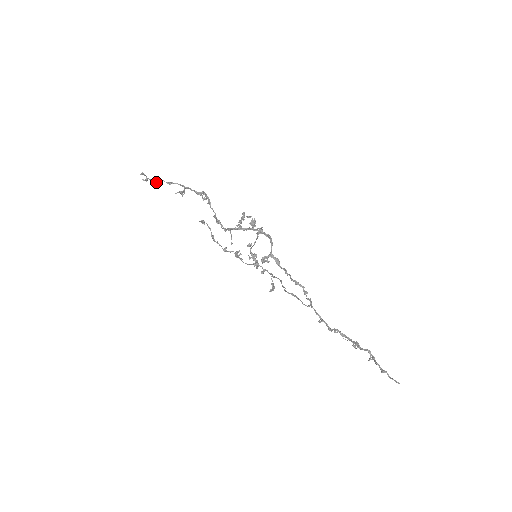
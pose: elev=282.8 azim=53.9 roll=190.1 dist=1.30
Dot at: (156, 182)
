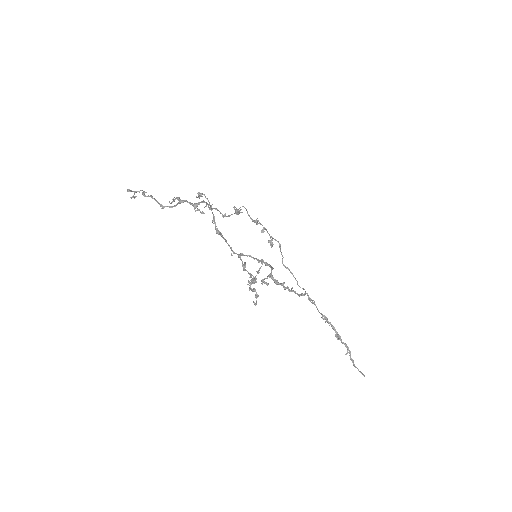
Dot at: occluded
